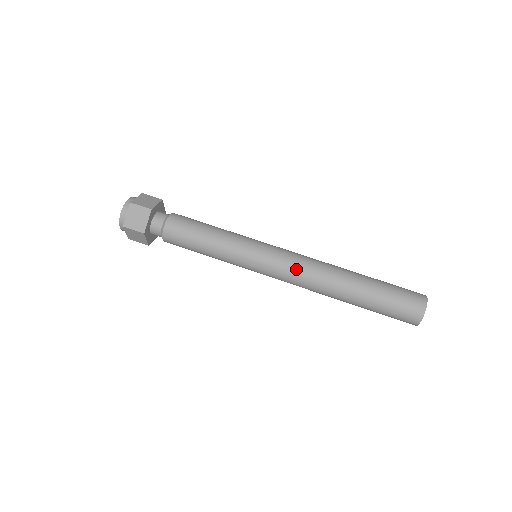
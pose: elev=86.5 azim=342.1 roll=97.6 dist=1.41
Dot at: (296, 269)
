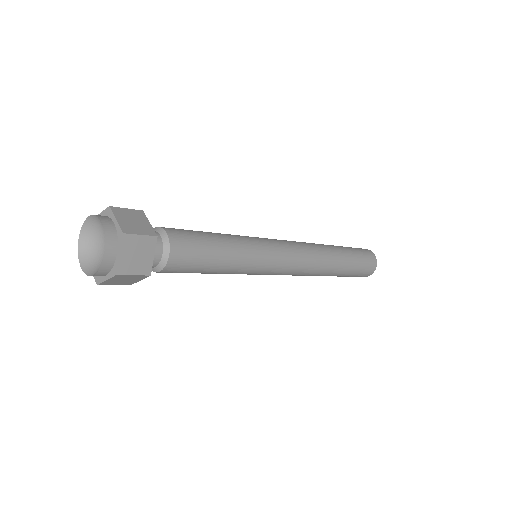
Dot at: (303, 261)
